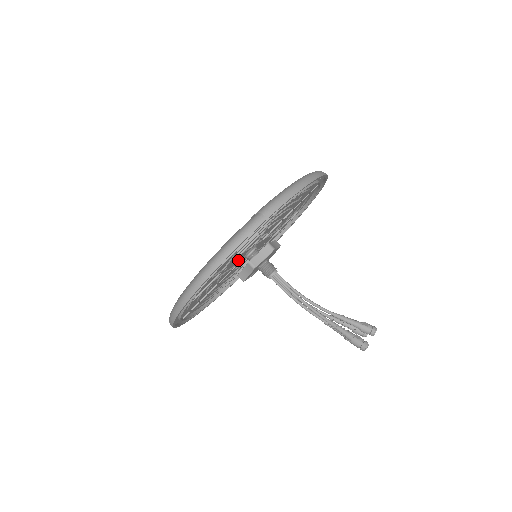
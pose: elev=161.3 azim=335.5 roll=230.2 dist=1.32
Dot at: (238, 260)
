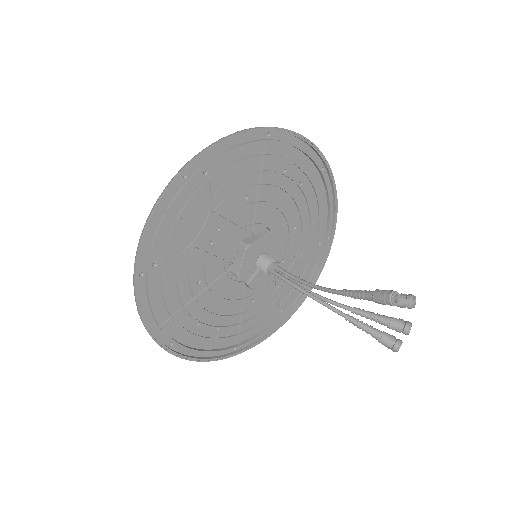
Dot at: (231, 251)
